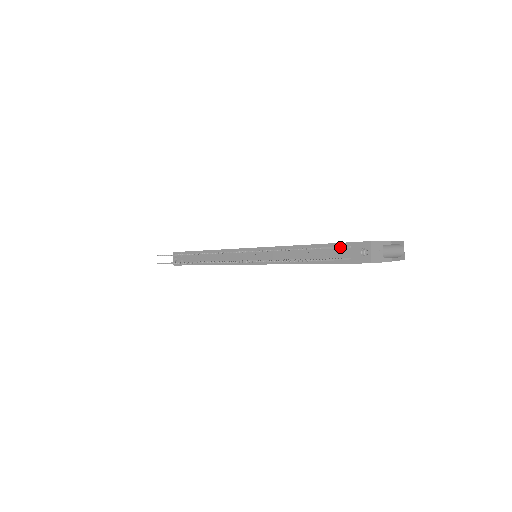
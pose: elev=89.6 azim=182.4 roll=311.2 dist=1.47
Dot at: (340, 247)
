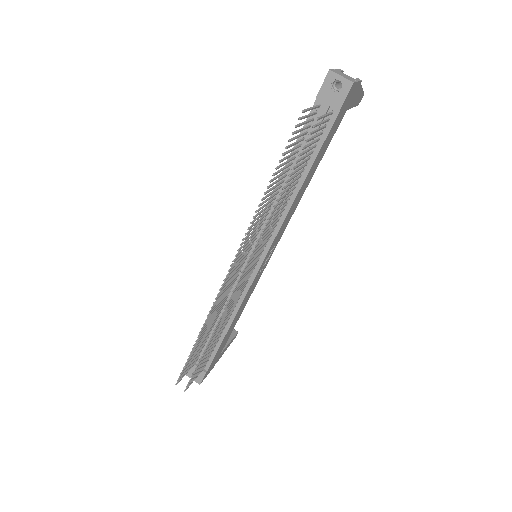
Dot at: (314, 107)
